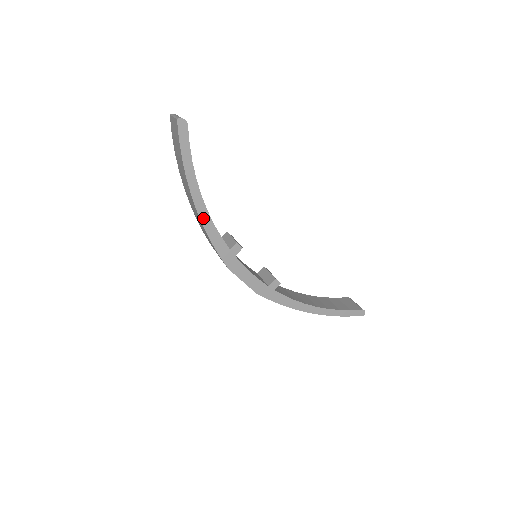
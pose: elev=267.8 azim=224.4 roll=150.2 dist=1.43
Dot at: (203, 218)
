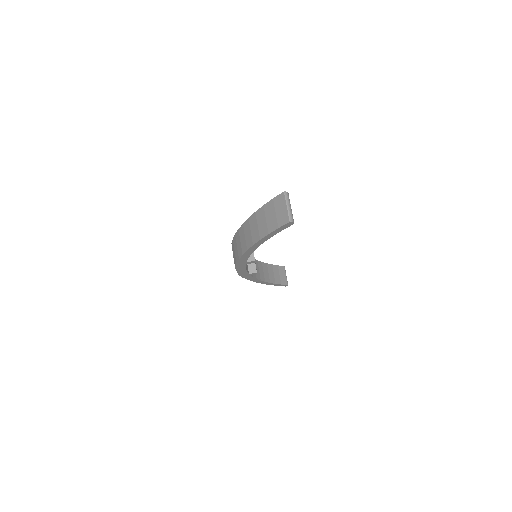
Dot at: (248, 252)
